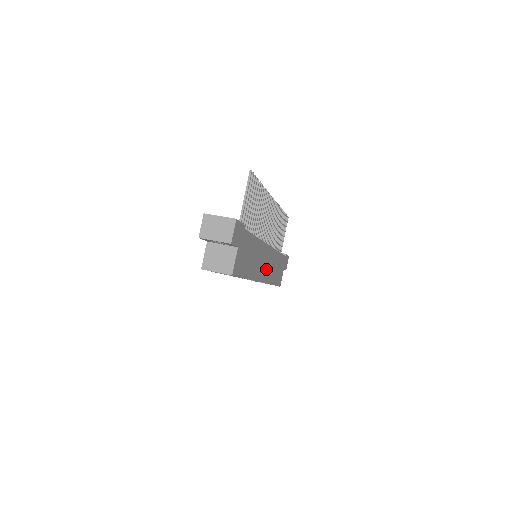
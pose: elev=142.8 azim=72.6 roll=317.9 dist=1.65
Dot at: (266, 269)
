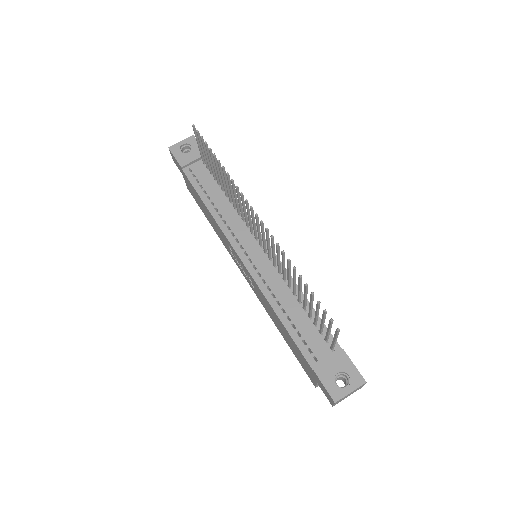
Dot at: occluded
